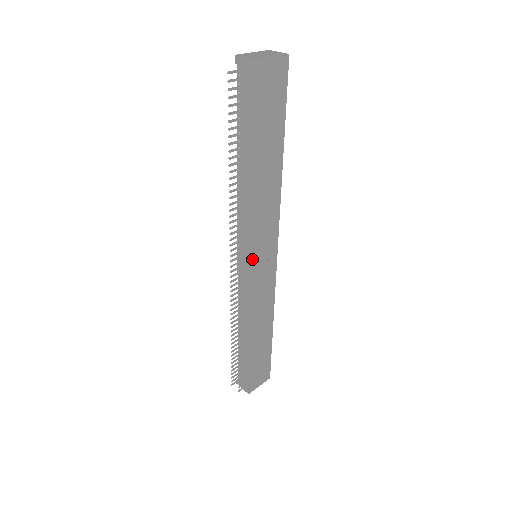
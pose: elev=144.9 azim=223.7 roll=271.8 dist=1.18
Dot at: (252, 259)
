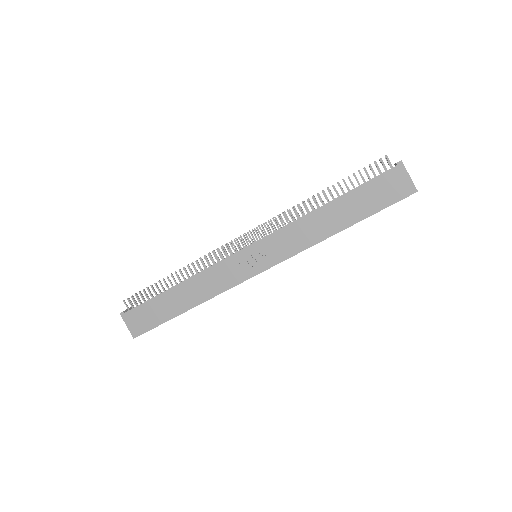
Dot at: (254, 243)
